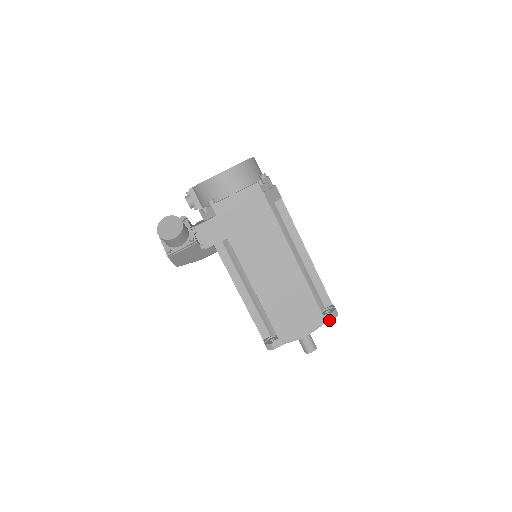
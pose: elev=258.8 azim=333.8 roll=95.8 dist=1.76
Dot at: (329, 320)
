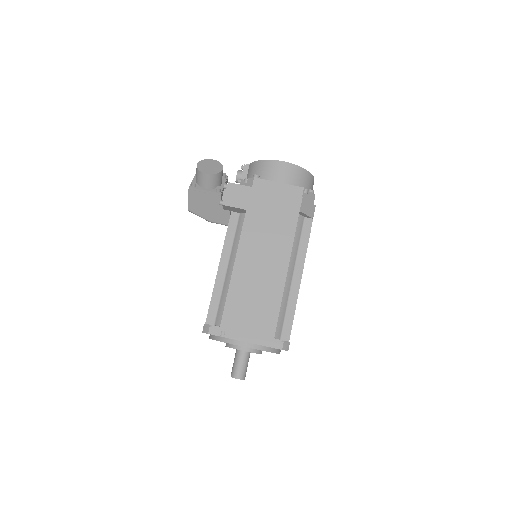
Dot at: (276, 347)
